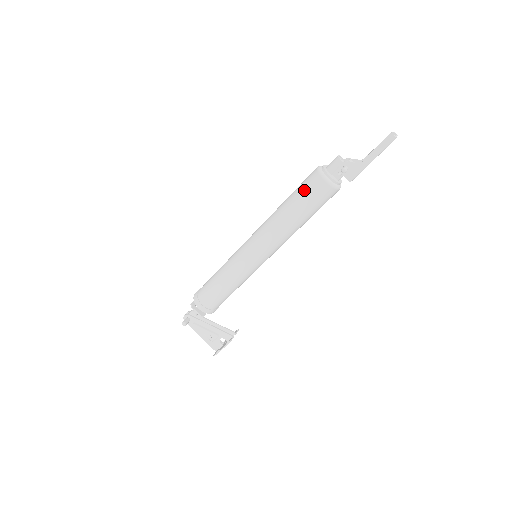
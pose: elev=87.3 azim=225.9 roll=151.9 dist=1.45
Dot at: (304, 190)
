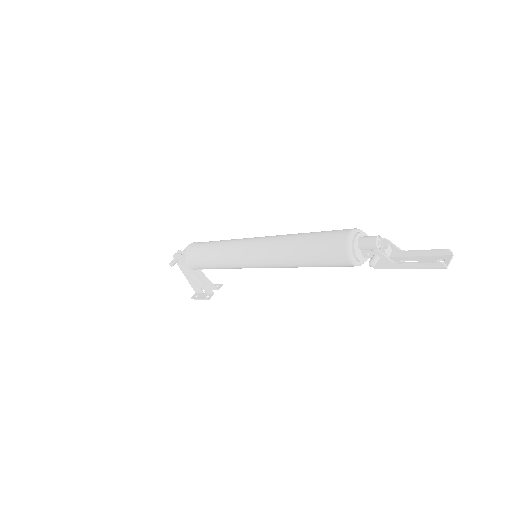
Dot at: (323, 249)
